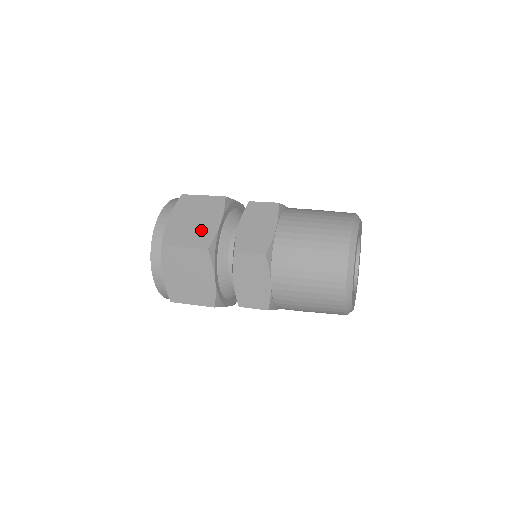
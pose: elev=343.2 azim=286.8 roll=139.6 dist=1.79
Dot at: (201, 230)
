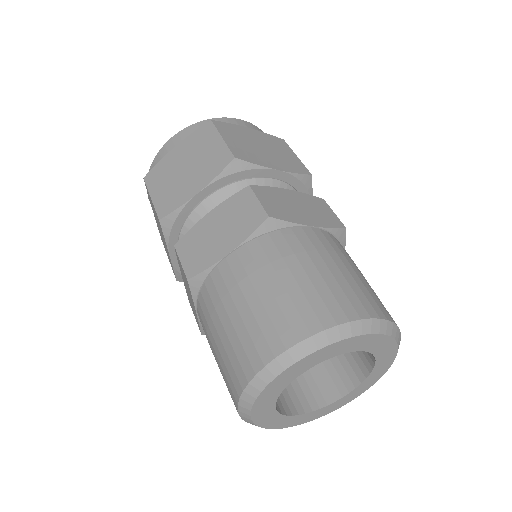
Dot at: (177, 188)
